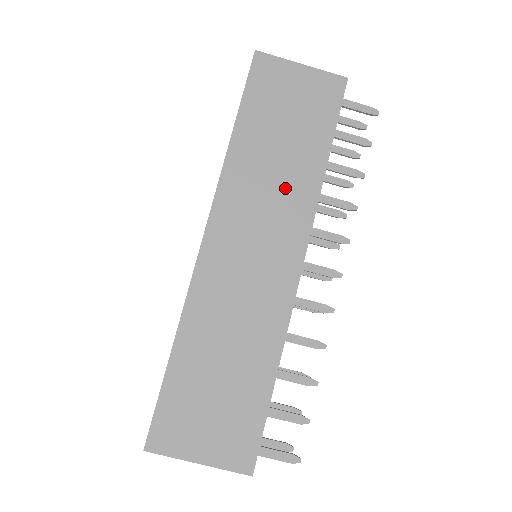
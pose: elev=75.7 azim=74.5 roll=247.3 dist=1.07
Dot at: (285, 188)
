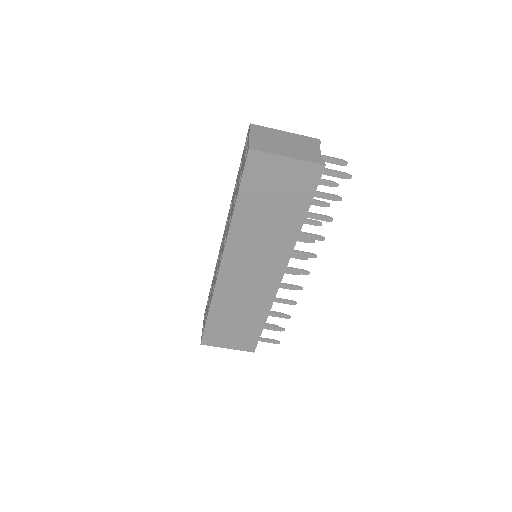
Dot at: (272, 239)
